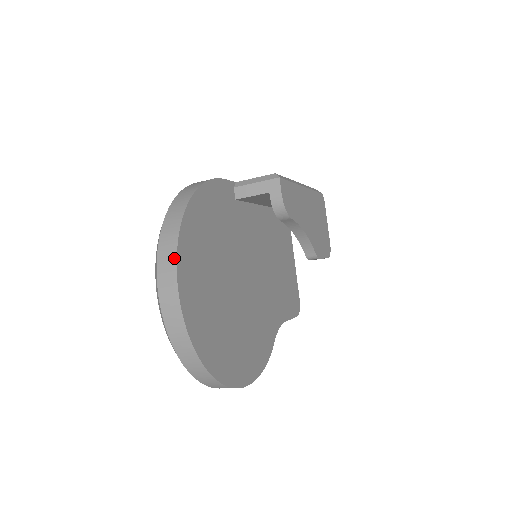
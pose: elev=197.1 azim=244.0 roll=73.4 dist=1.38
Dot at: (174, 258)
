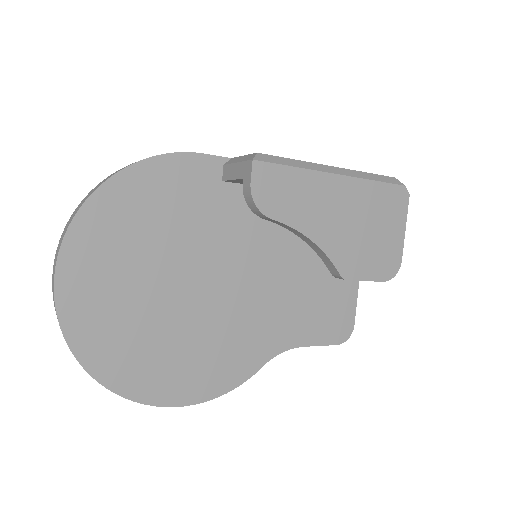
Dot at: (61, 243)
